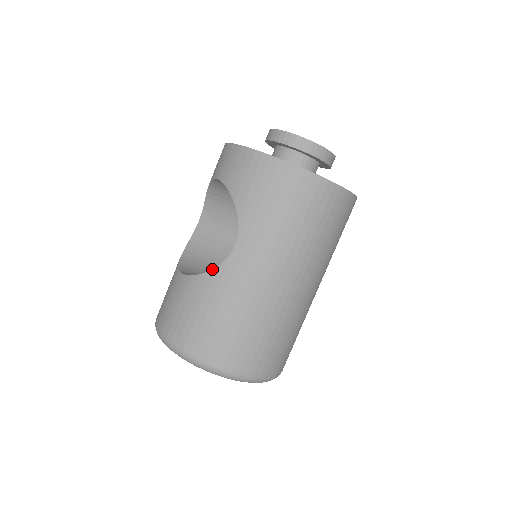
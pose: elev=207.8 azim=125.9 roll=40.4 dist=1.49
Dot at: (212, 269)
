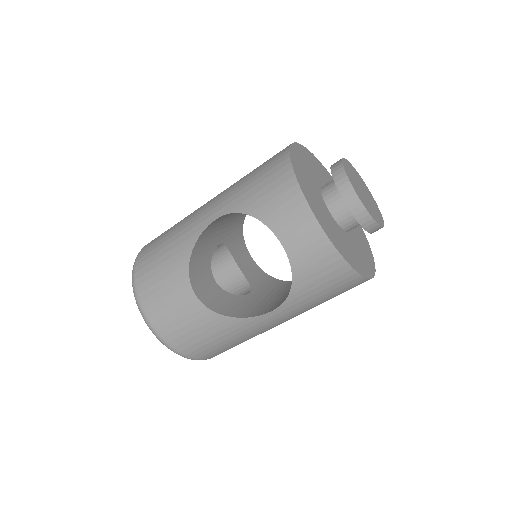
Dot at: (239, 318)
